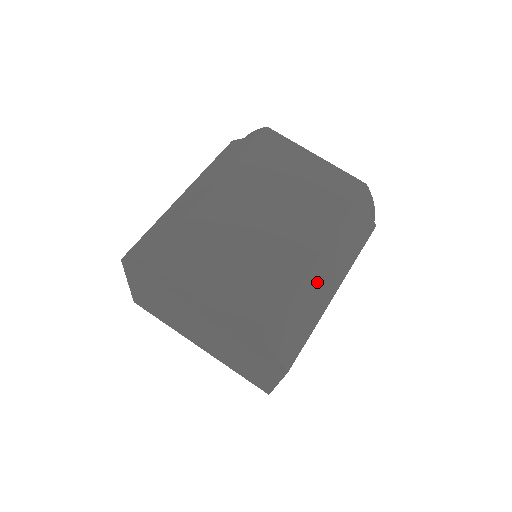
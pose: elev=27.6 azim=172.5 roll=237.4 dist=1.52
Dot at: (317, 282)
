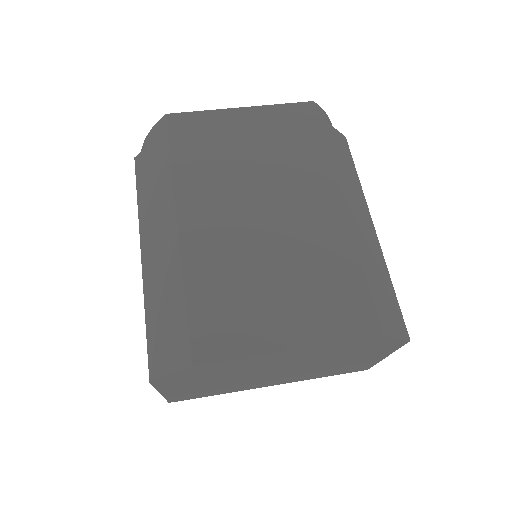
Dot at: (361, 234)
